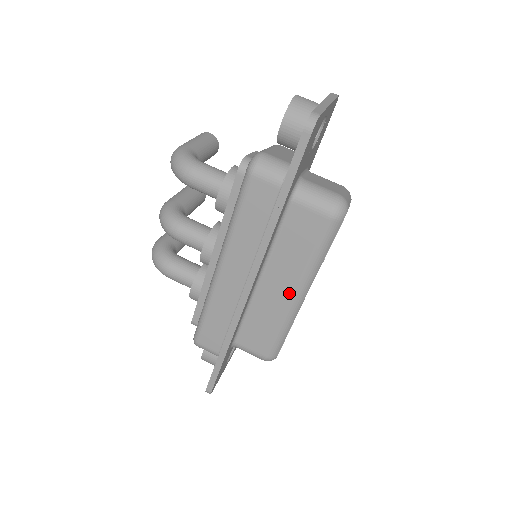
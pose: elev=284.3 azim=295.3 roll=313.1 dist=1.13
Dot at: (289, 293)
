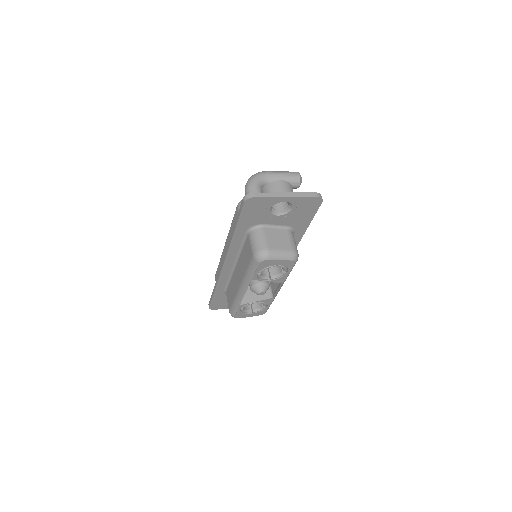
Dot at: (239, 283)
